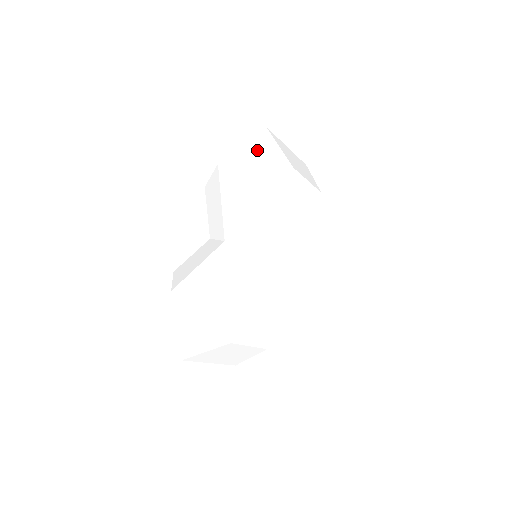
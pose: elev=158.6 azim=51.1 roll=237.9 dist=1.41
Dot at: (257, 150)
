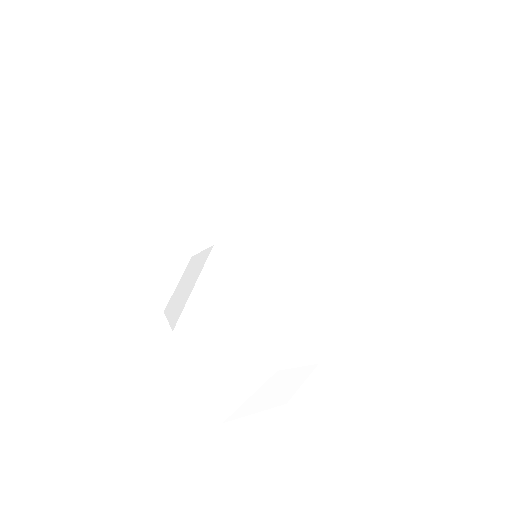
Dot at: (208, 118)
